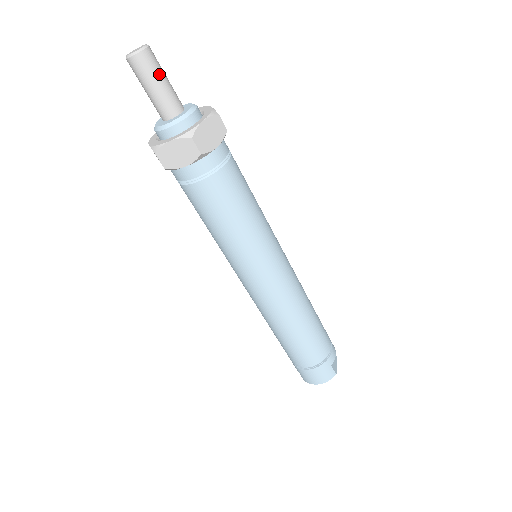
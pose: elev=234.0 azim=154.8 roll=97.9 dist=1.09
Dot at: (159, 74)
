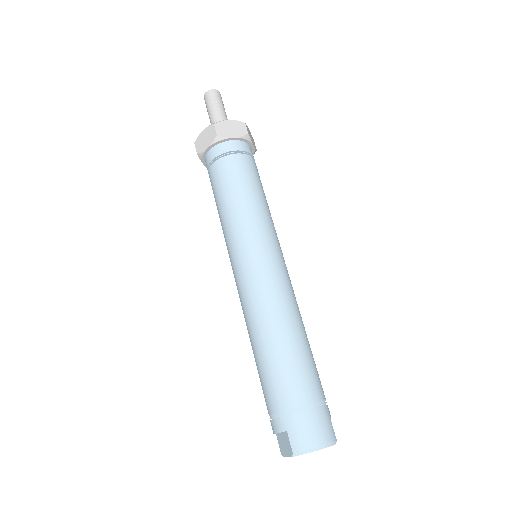
Dot at: (223, 106)
